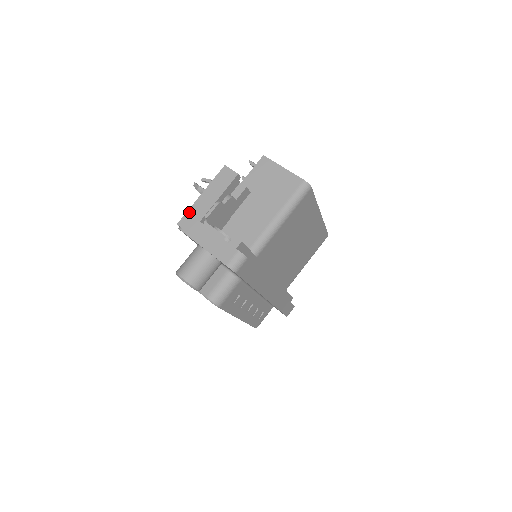
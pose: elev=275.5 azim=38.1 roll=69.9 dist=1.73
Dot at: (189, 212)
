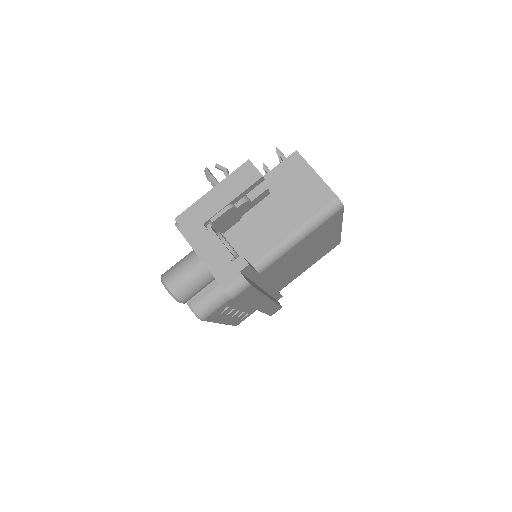
Dot at: (192, 208)
